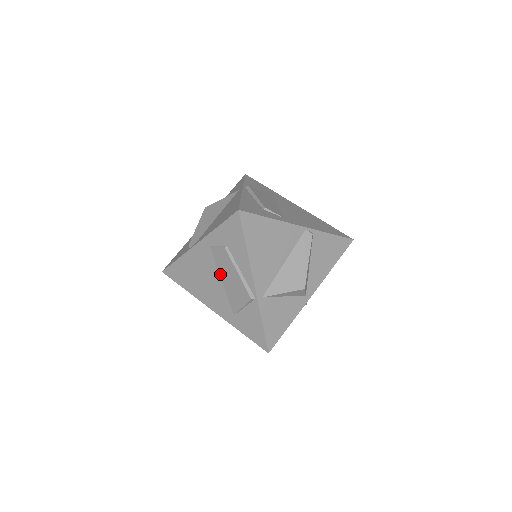
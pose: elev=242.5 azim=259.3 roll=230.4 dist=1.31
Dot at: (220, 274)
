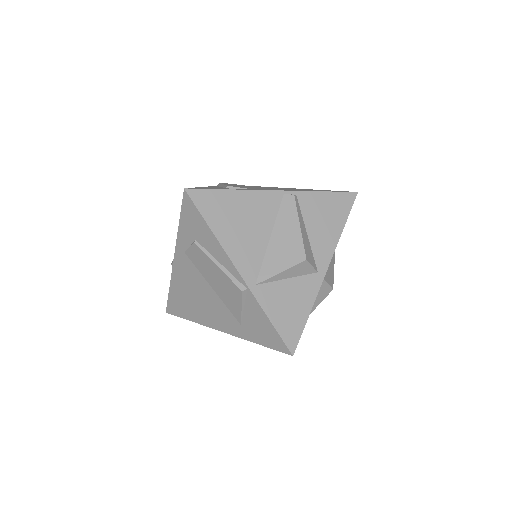
Dot at: (206, 280)
